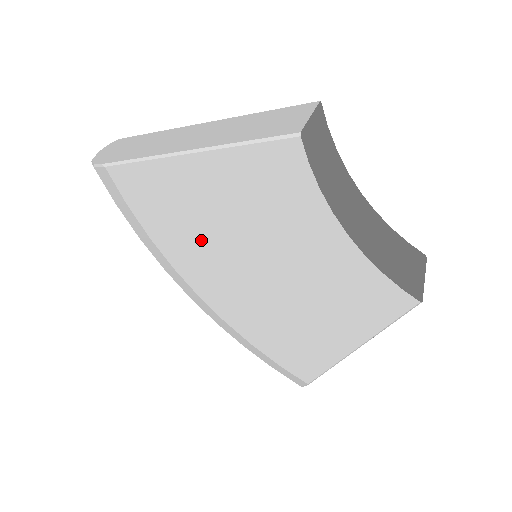
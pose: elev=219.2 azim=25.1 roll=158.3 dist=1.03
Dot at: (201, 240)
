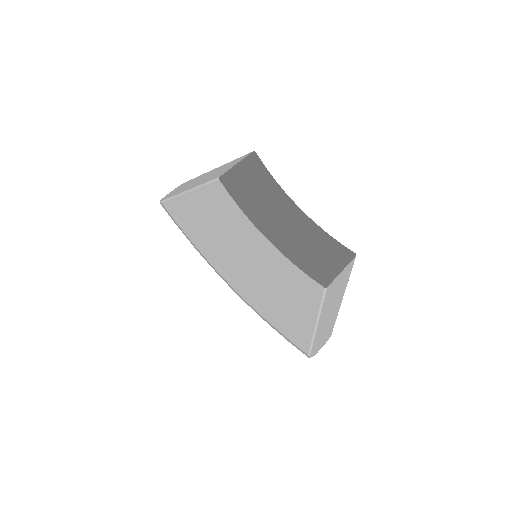
Dot at: (213, 245)
